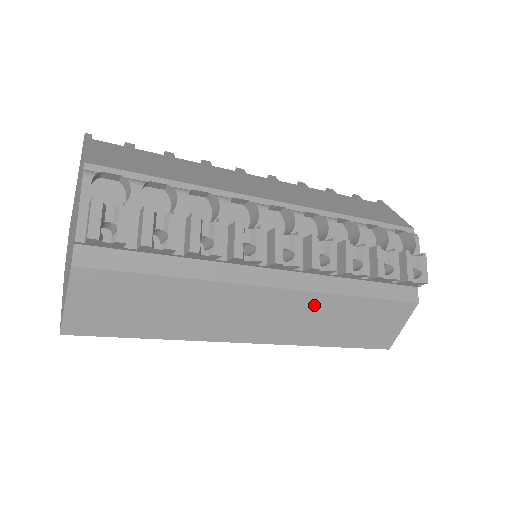
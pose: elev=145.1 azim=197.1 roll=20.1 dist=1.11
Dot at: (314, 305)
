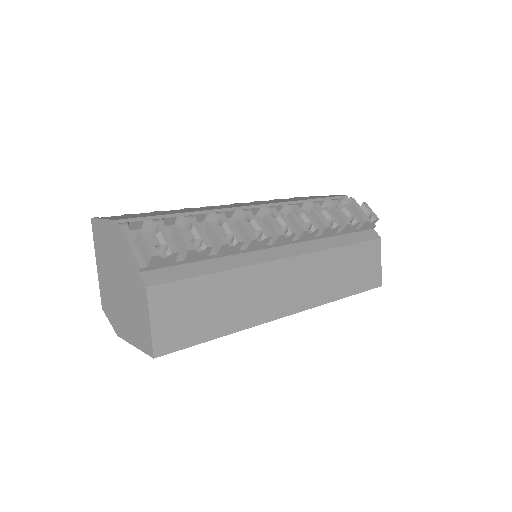
Dot at: (317, 264)
